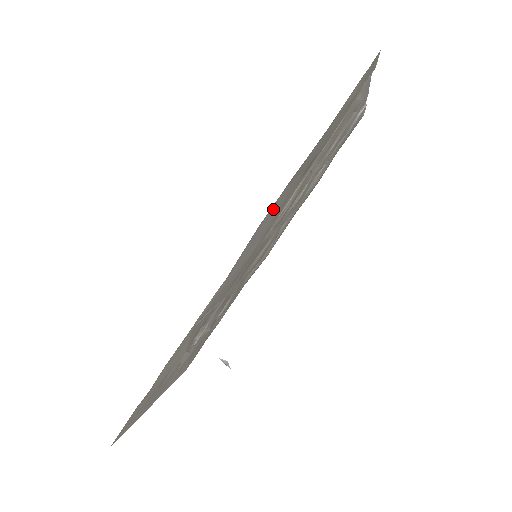
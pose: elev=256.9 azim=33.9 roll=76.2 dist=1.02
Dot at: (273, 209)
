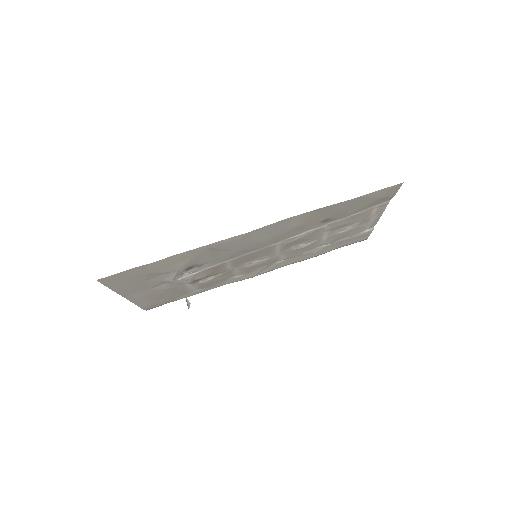
Dot at: (297, 219)
